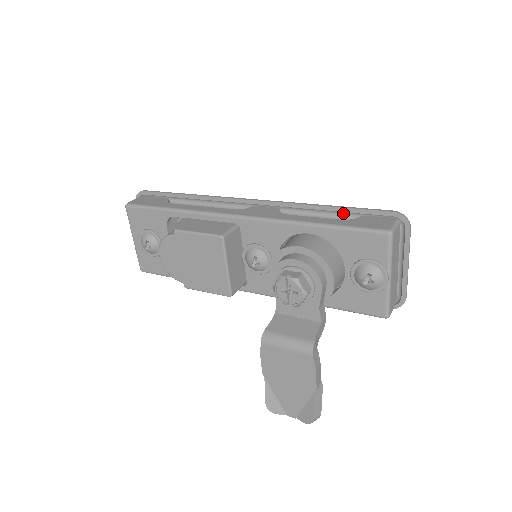
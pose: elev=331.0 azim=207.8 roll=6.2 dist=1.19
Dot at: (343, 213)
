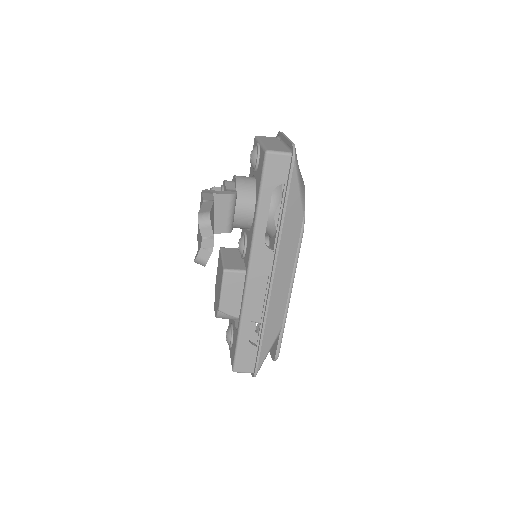
Dot at: occluded
